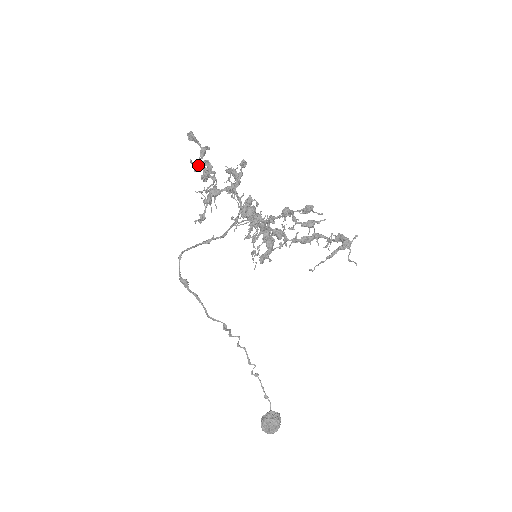
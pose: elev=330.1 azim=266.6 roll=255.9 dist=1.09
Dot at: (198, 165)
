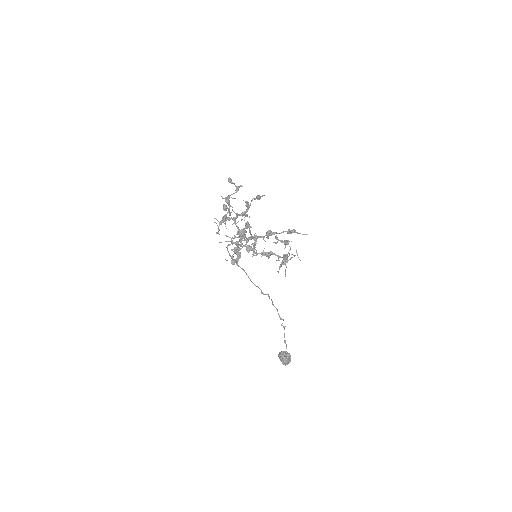
Dot at: occluded
